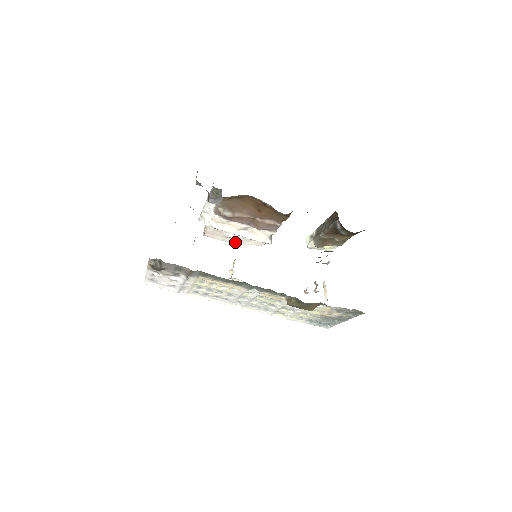
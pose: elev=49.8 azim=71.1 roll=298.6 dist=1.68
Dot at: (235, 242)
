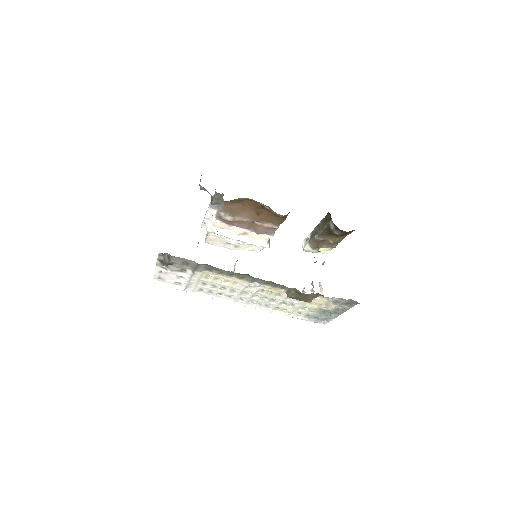
Dot at: (235, 248)
